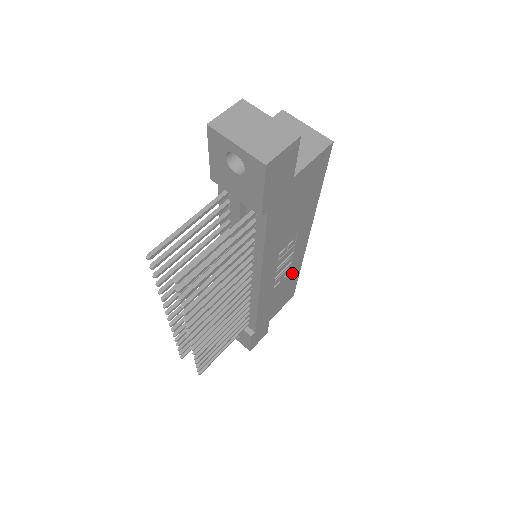
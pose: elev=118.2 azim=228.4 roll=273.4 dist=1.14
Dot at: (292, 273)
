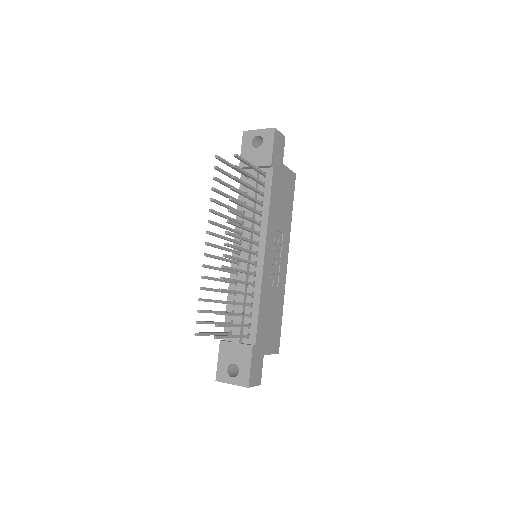
Dot at: (279, 296)
